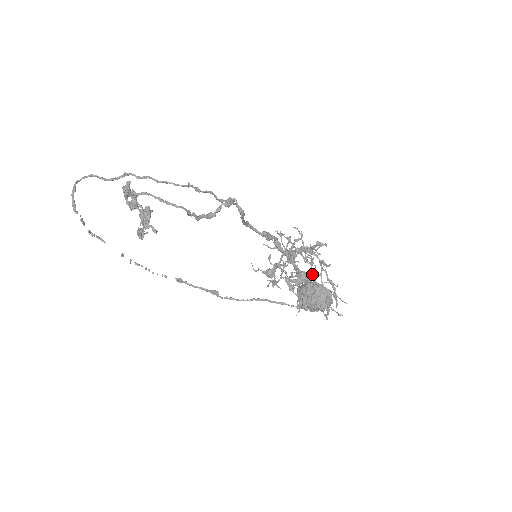
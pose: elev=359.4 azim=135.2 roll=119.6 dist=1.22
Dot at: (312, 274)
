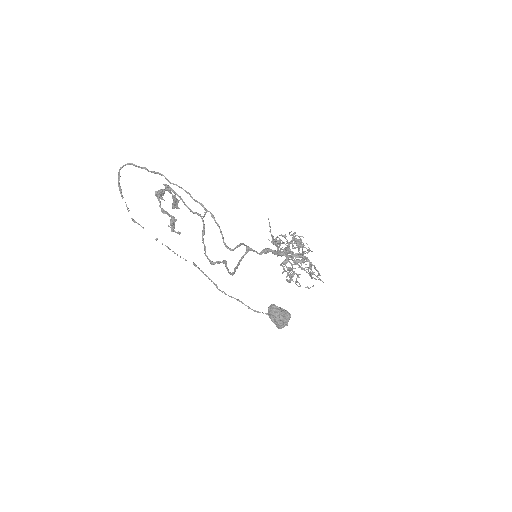
Dot at: occluded
